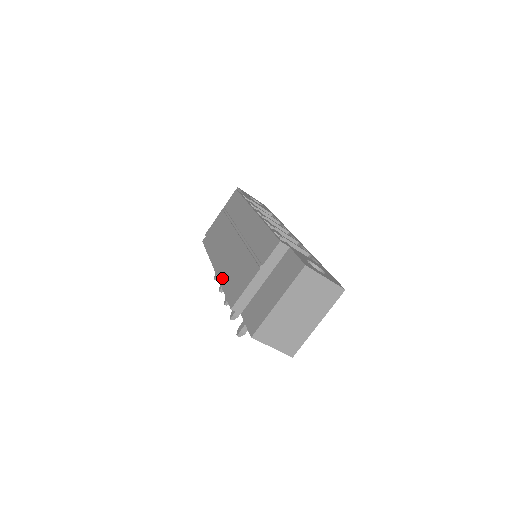
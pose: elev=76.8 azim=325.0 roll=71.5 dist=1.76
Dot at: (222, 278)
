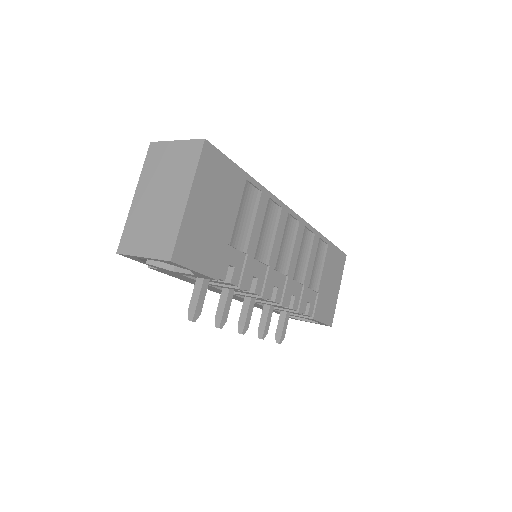
Dot at: occluded
